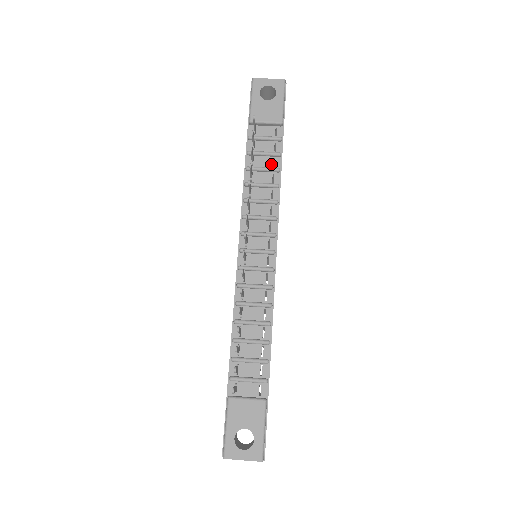
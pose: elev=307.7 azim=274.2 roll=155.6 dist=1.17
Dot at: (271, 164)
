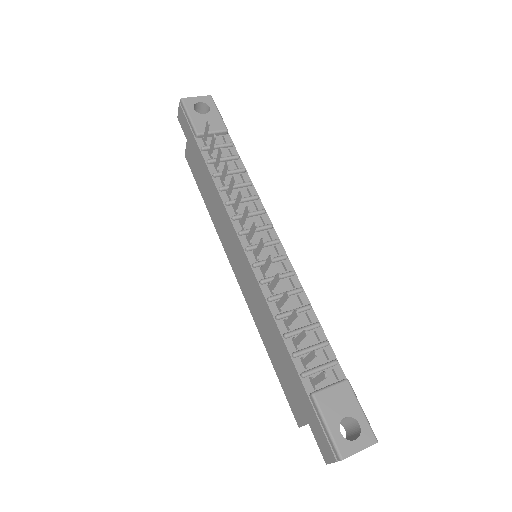
Dot at: (234, 167)
